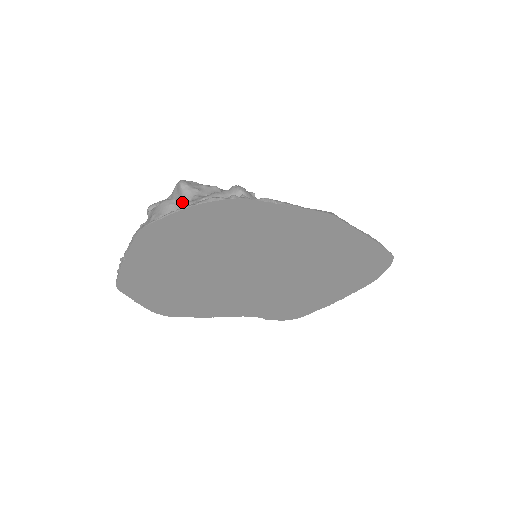
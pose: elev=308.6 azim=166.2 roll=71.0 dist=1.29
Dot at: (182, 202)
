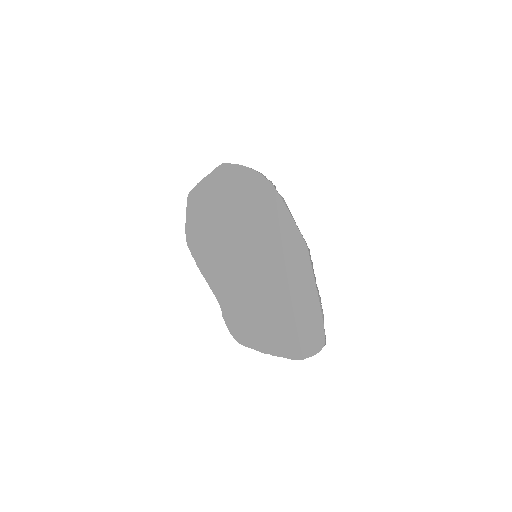
Dot at: occluded
